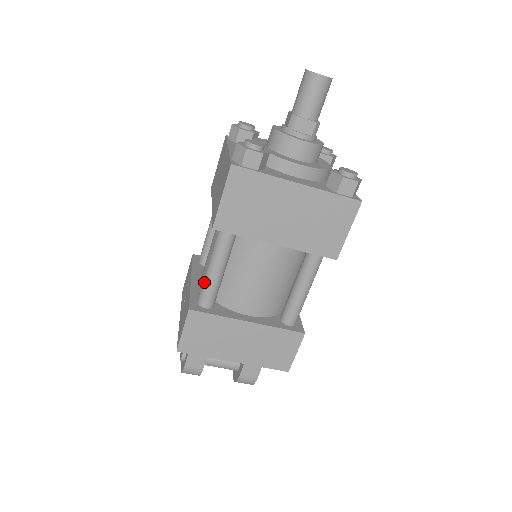
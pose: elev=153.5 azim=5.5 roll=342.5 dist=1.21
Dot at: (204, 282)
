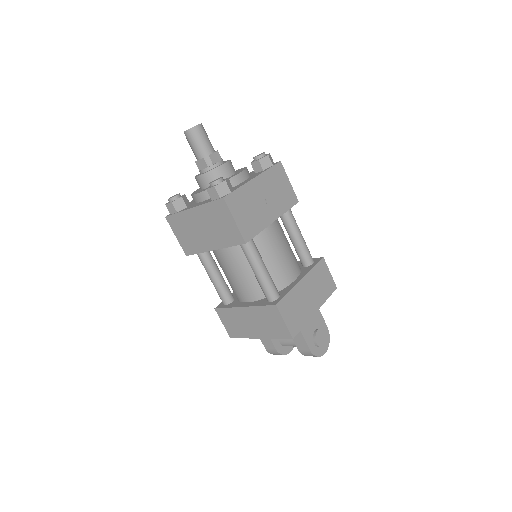
Dot at: occluded
